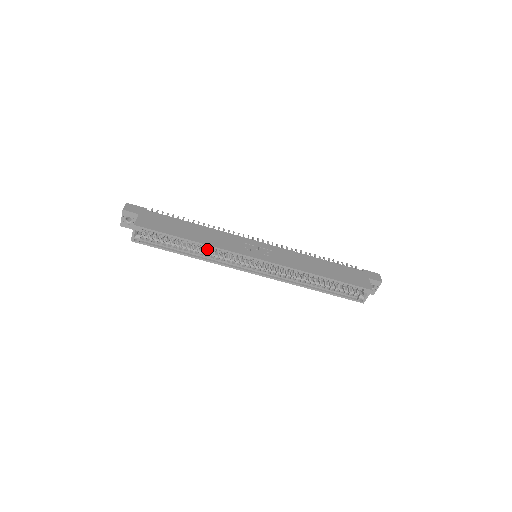
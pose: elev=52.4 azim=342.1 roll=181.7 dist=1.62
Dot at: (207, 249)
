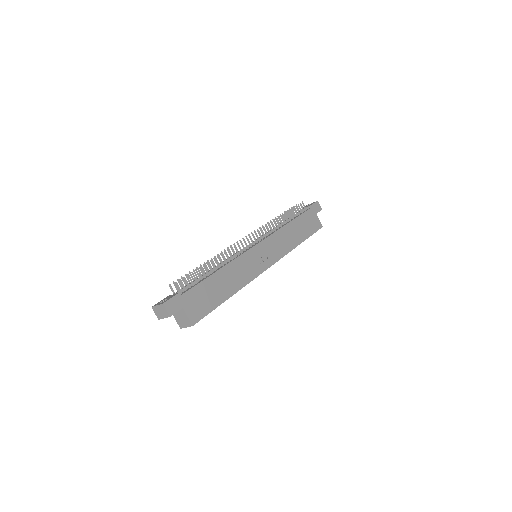
Dot at: occluded
